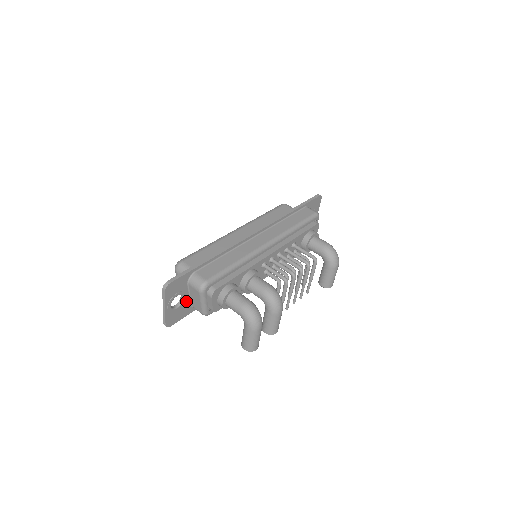
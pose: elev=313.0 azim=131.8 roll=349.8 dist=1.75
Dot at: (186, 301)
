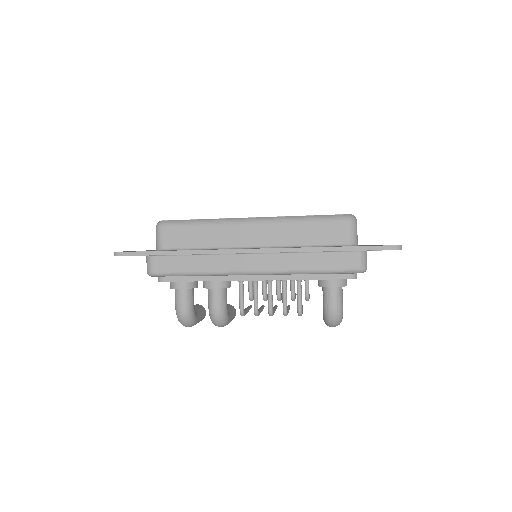
Dot at: occluded
